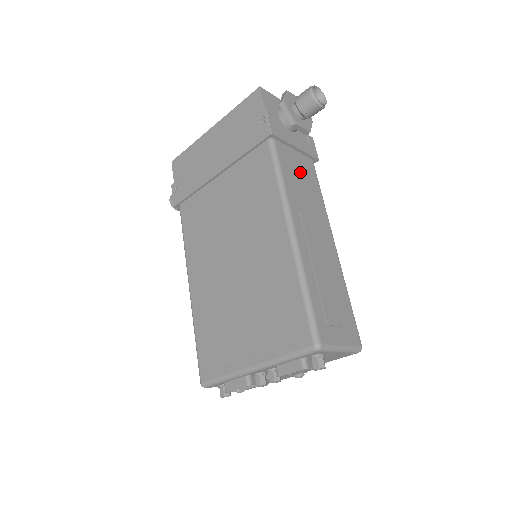
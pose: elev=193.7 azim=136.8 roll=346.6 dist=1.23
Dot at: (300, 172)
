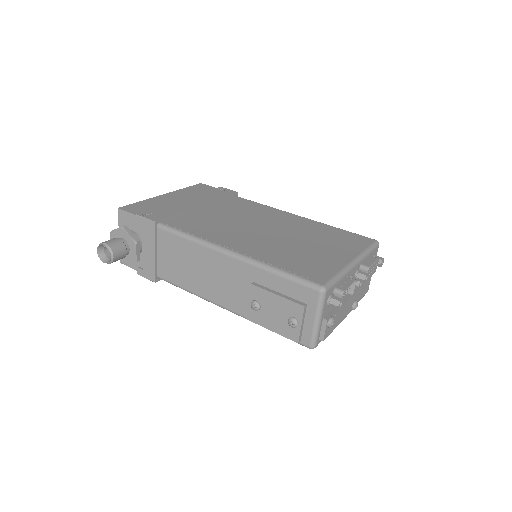
Dot at: occluded
